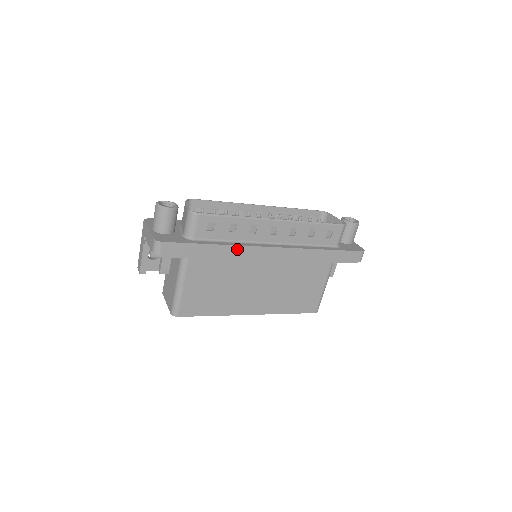
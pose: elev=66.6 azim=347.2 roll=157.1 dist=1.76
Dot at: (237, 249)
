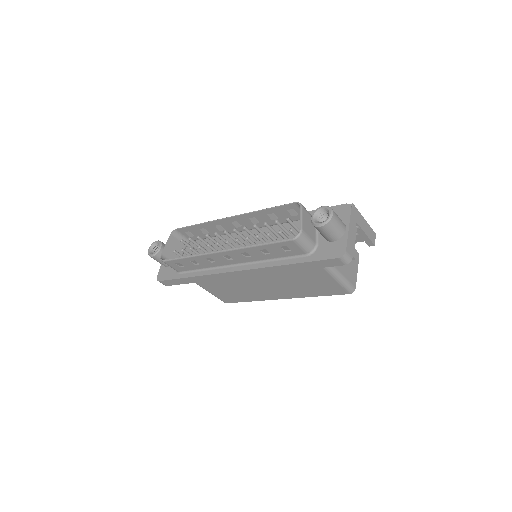
Dot at: (209, 276)
